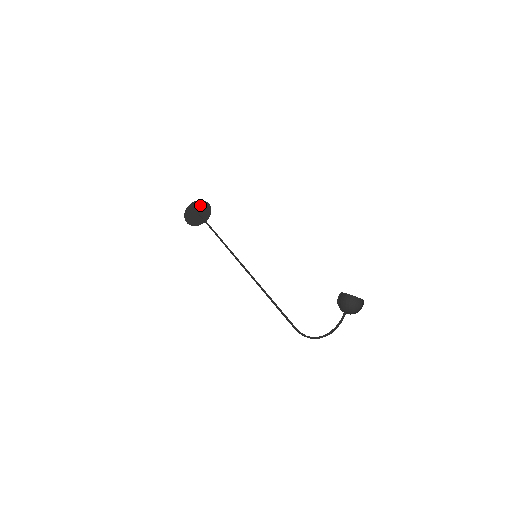
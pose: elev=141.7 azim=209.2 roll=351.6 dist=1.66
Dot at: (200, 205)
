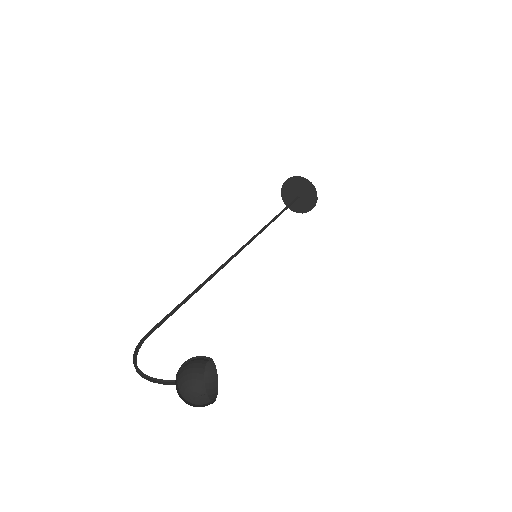
Dot at: (309, 191)
